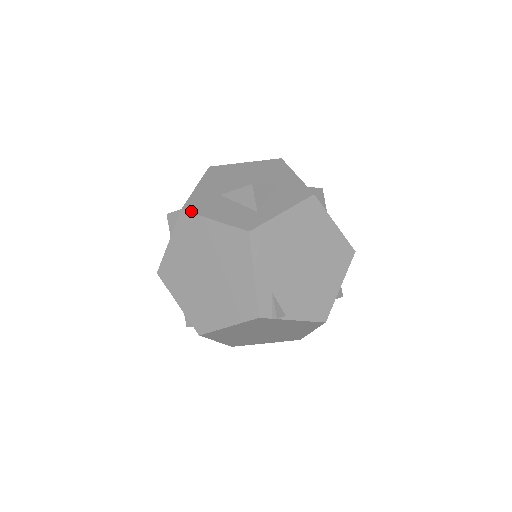
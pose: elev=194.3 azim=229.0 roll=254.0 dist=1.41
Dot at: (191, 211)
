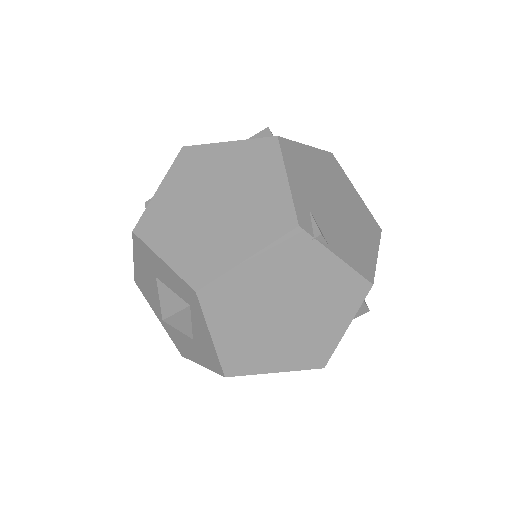
Dot at: (196, 145)
